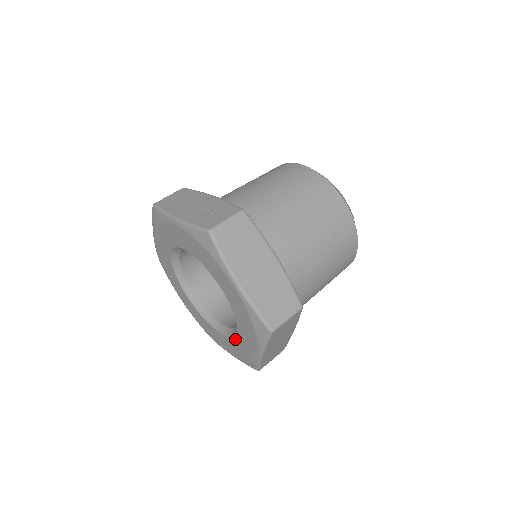
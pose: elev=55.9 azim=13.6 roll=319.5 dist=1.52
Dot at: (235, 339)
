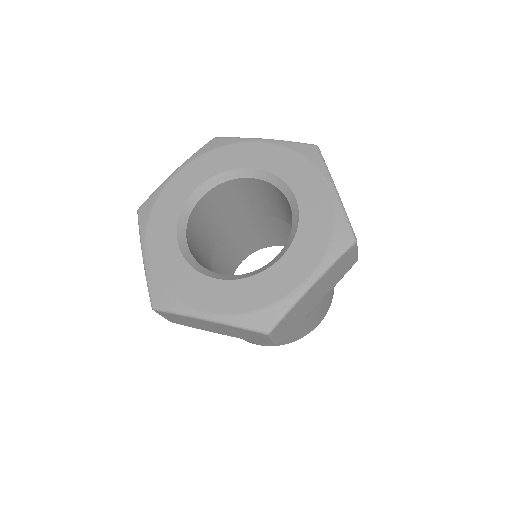
Dot at: (263, 275)
